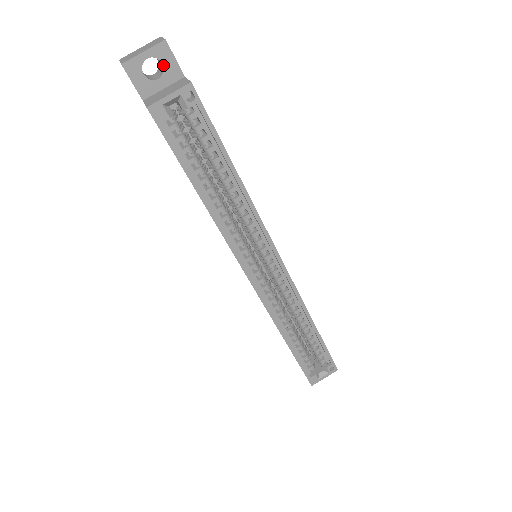
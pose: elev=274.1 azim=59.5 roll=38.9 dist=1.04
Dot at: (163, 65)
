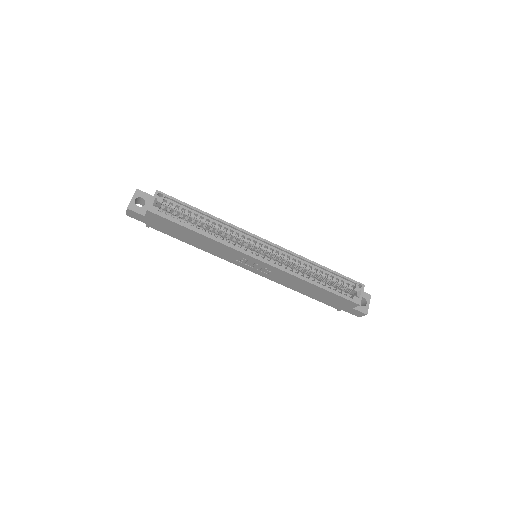
Dot at: (143, 198)
